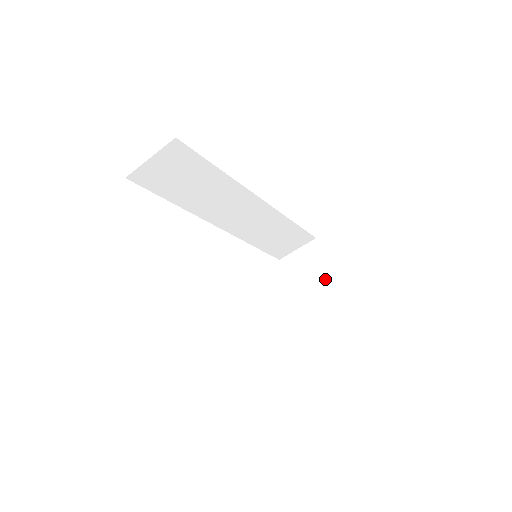
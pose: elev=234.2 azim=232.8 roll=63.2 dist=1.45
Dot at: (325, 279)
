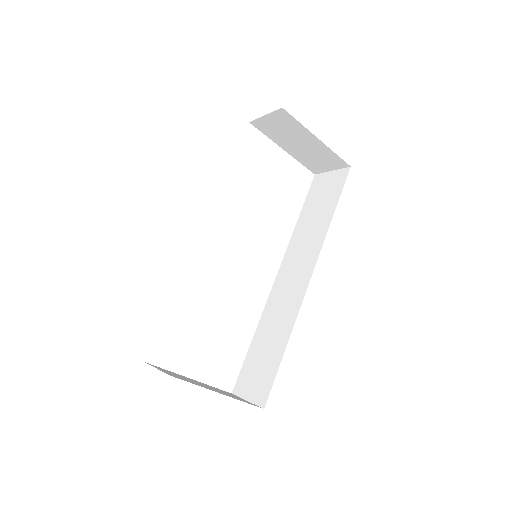
Dot at: (313, 143)
